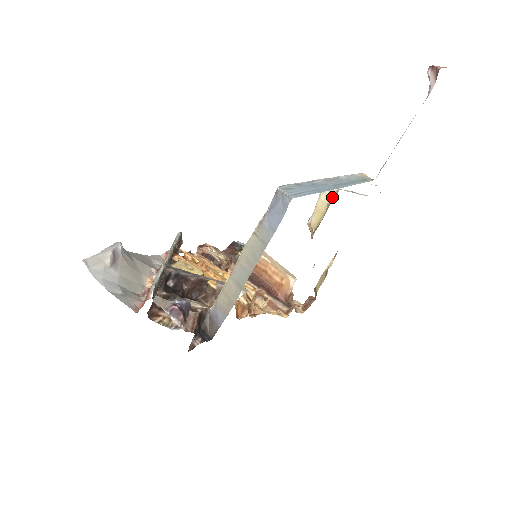
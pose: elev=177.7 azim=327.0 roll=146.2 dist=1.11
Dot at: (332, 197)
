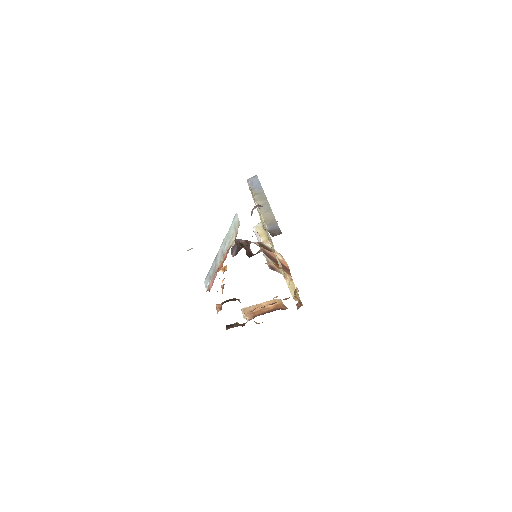
Dot at: (262, 225)
